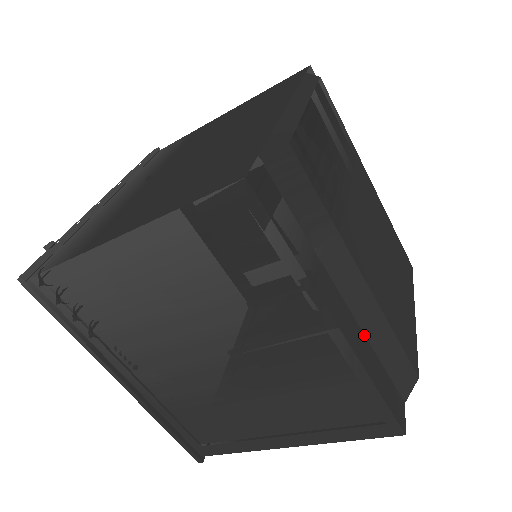
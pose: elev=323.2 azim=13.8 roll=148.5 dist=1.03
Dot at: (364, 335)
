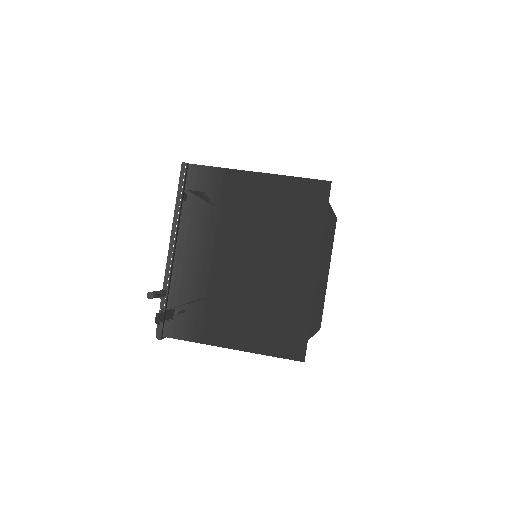
Dot at: occluded
